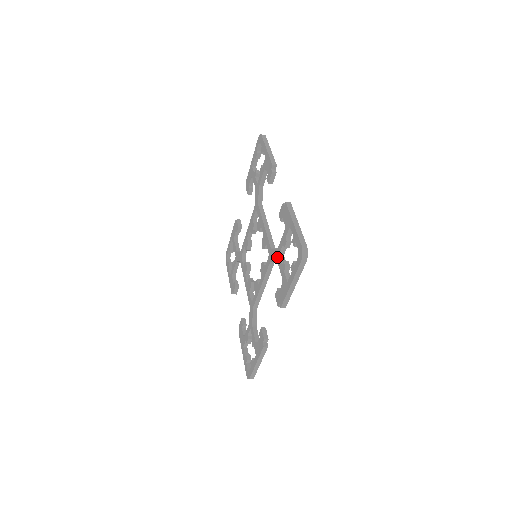
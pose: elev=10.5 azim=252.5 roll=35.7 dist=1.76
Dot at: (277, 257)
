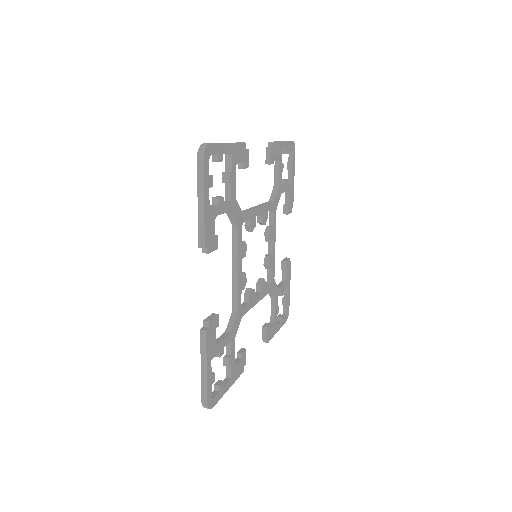
Dot at: occluded
